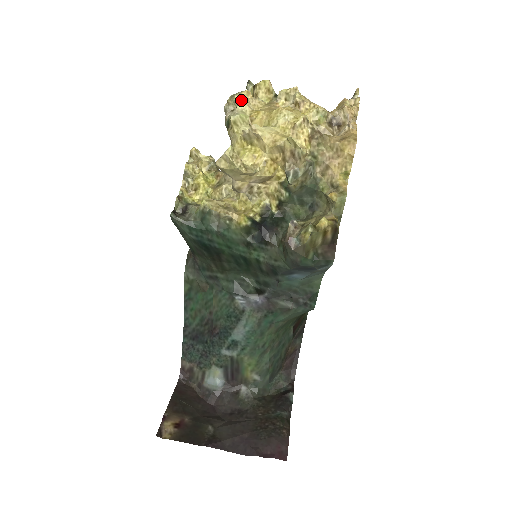
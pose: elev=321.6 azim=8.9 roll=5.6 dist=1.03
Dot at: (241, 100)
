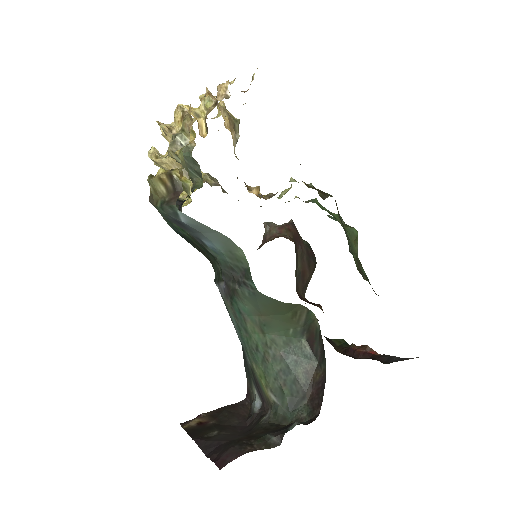
Dot at: occluded
